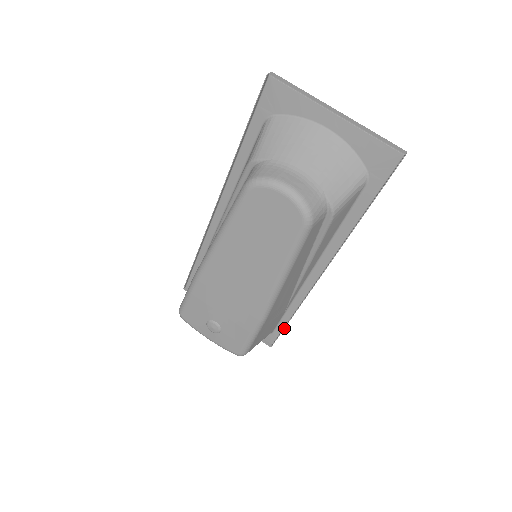
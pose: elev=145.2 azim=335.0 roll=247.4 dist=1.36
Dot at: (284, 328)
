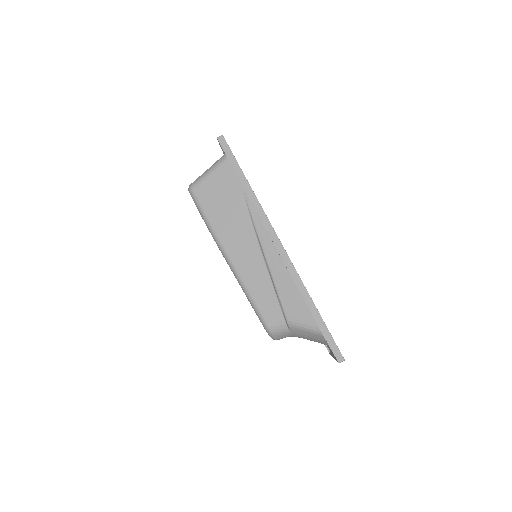
Dot at: occluded
